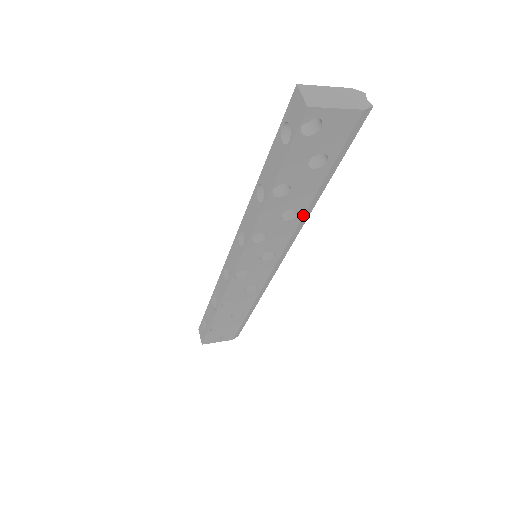
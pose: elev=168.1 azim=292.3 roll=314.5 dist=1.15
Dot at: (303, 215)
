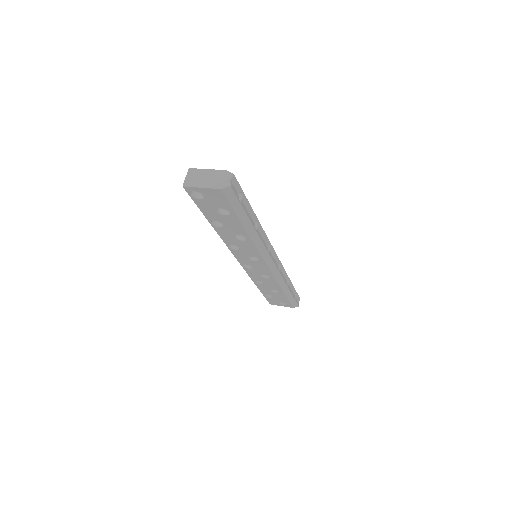
Dot at: (251, 239)
